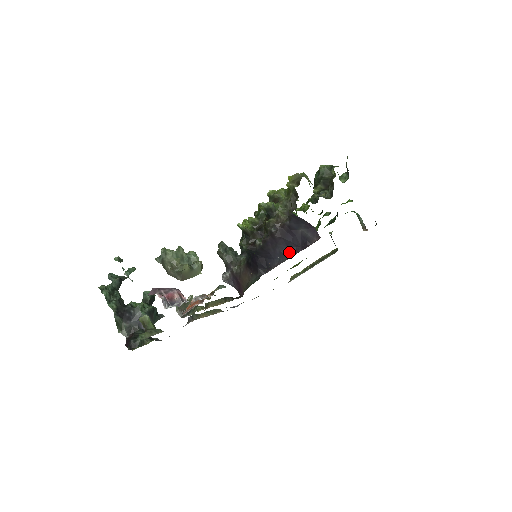
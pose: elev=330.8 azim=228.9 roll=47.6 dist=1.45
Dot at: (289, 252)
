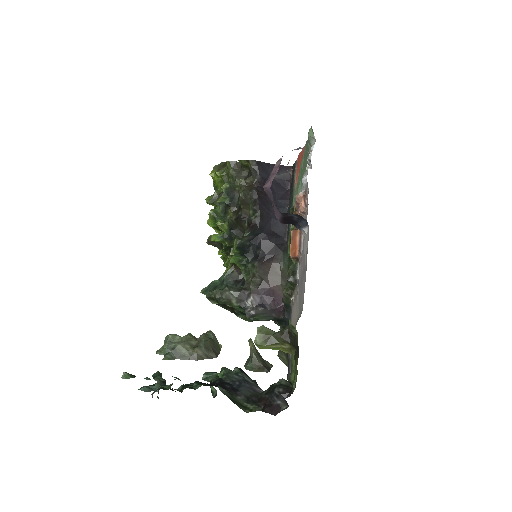
Dot at: (283, 203)
